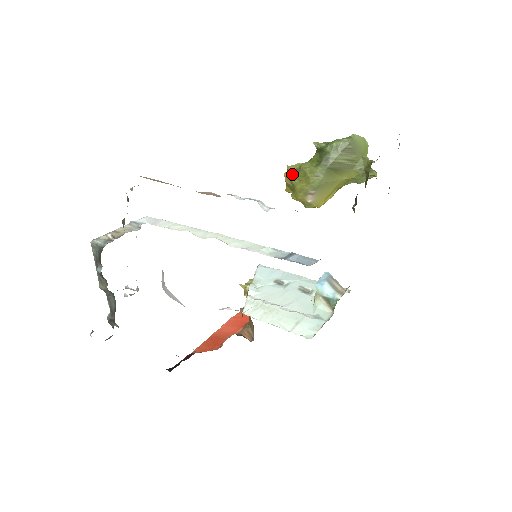
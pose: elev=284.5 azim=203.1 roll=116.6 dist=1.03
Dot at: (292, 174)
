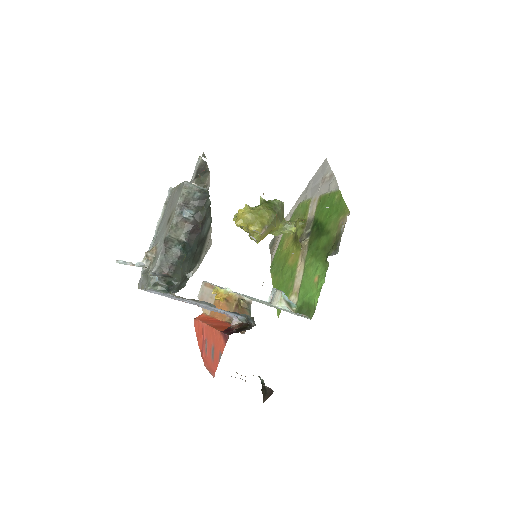
Dot at: (252, 211)
